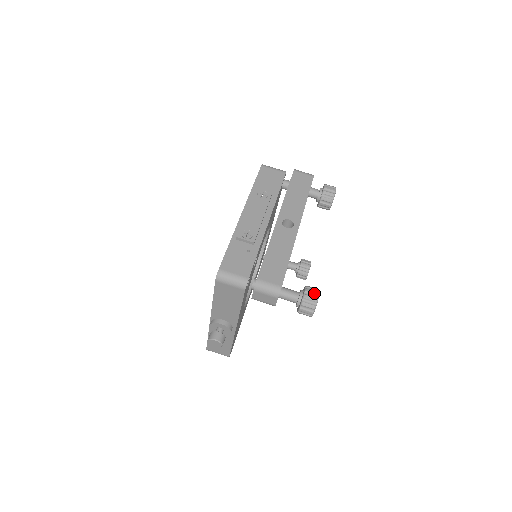
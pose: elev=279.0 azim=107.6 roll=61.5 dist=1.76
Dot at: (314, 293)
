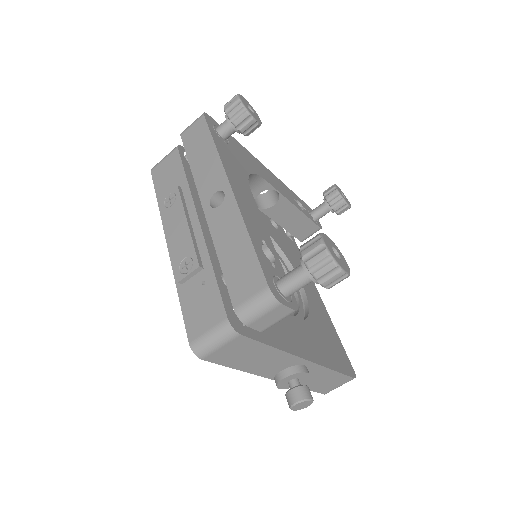
Dot at: (314, 247)
